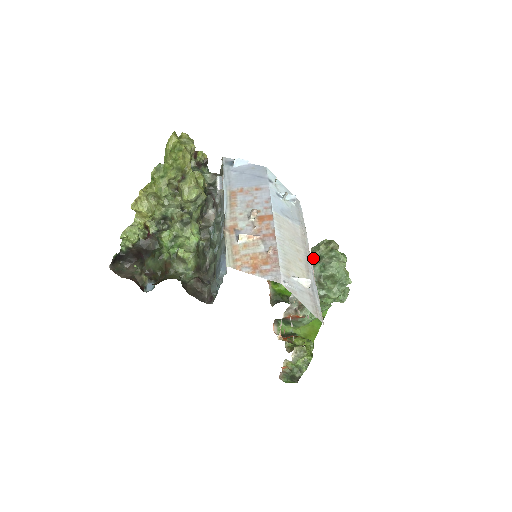
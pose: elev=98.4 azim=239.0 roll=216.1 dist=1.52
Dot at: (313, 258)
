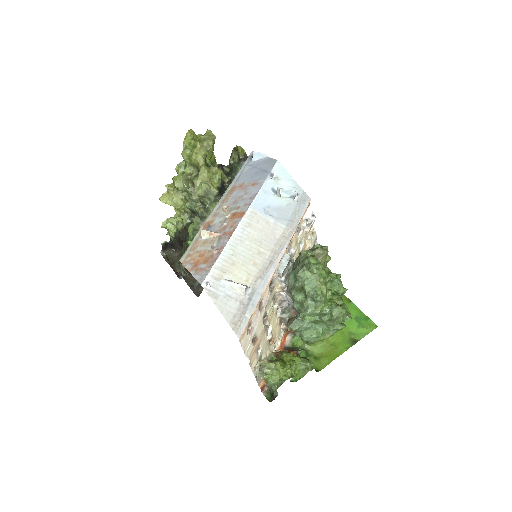
Dot at: (294, 264)
